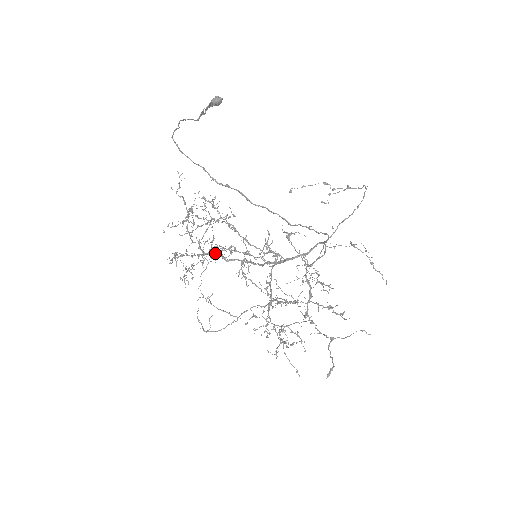
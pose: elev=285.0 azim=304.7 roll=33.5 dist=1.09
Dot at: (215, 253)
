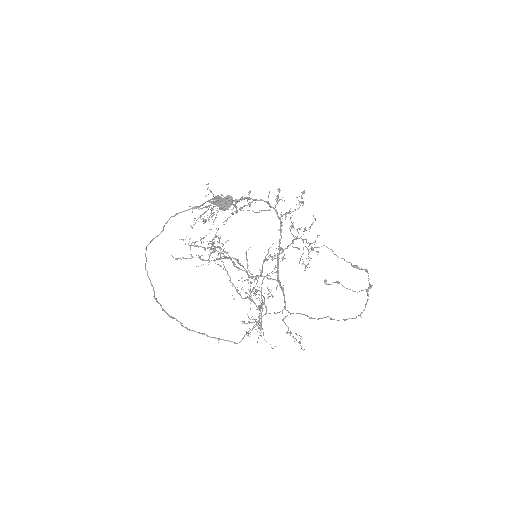
Dot at: (260, 200)
